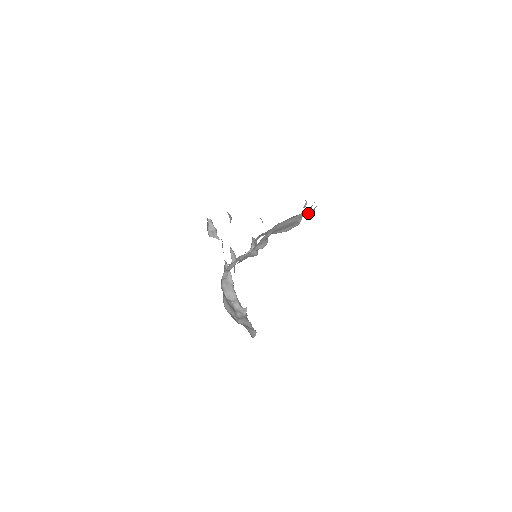
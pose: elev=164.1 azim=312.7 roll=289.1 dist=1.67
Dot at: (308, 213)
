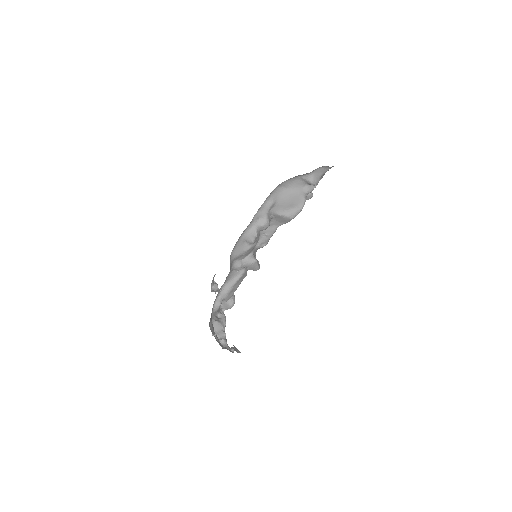
Dot at: (311, 176)
